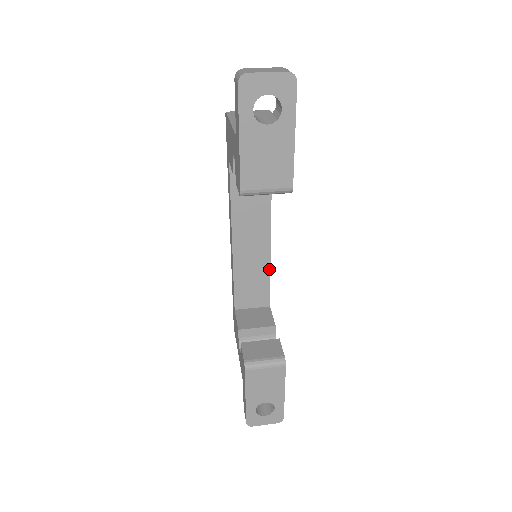
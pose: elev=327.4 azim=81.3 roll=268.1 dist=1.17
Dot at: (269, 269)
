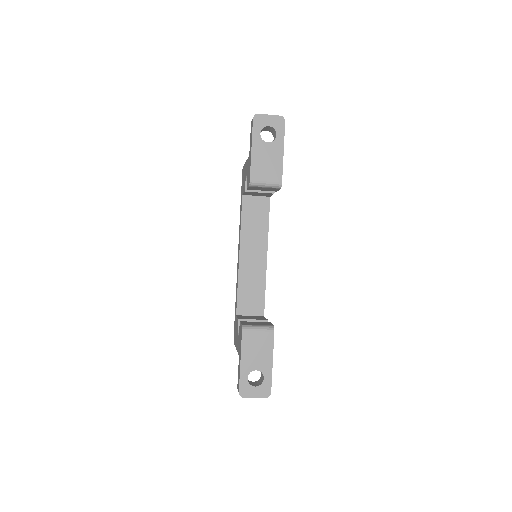
Dot at: (265, 281)
